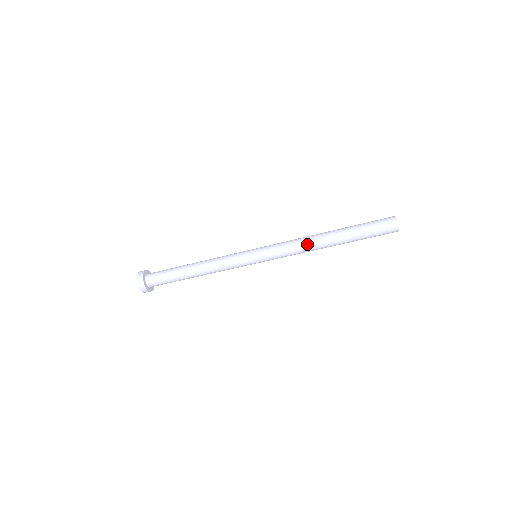
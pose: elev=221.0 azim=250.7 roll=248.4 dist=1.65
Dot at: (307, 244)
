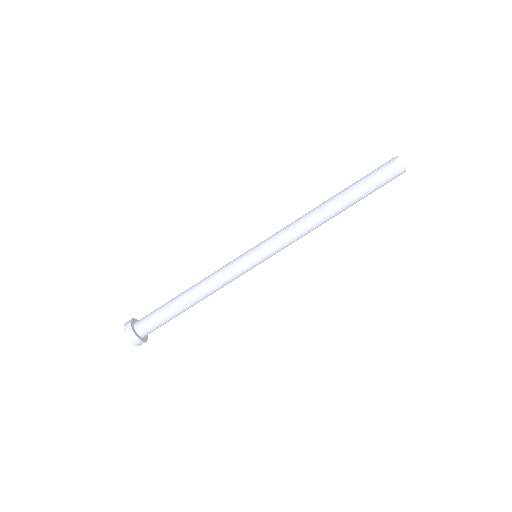
Dot at: (310, 221)
